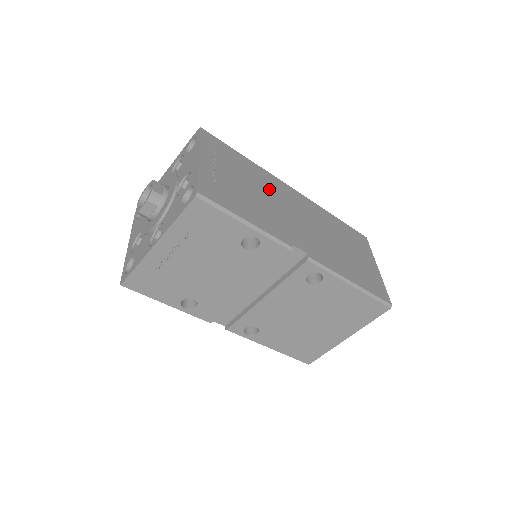
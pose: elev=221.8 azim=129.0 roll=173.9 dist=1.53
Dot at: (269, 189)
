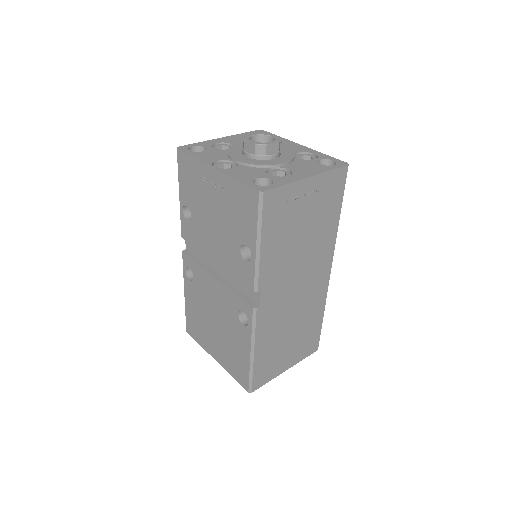
Dot at: (314, 249)
